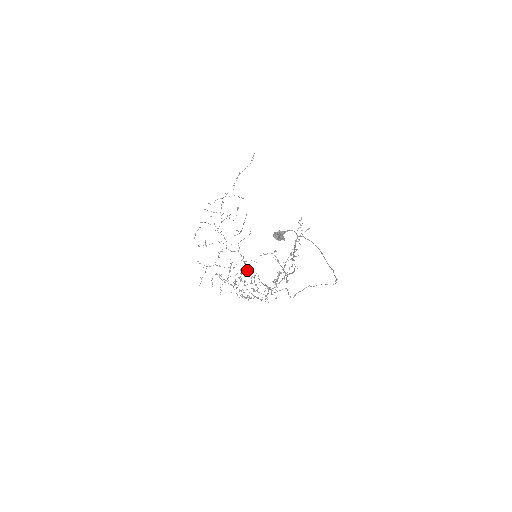
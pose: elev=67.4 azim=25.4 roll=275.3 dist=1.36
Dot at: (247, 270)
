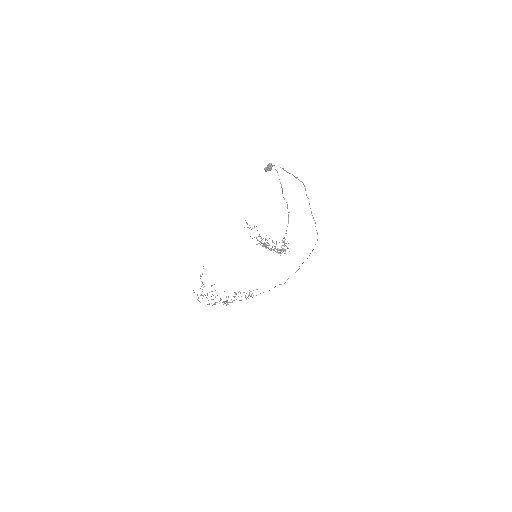
Dot at: occluded
